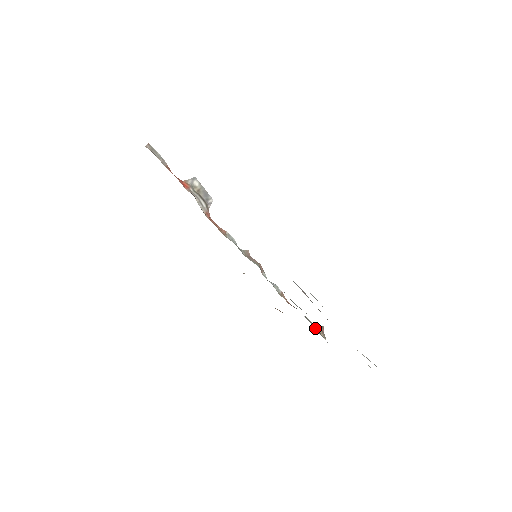
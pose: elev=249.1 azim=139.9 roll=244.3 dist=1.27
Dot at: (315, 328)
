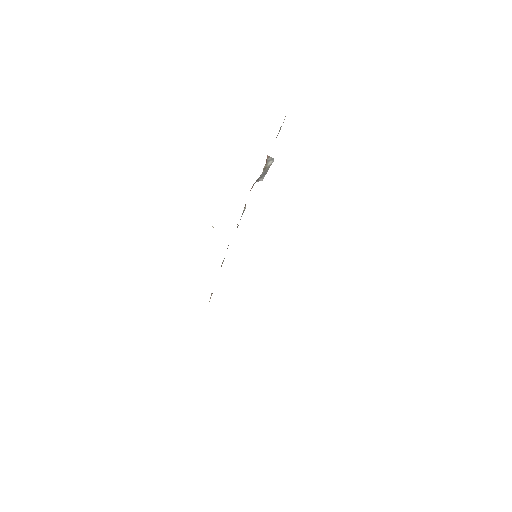
Dot at: occluded
